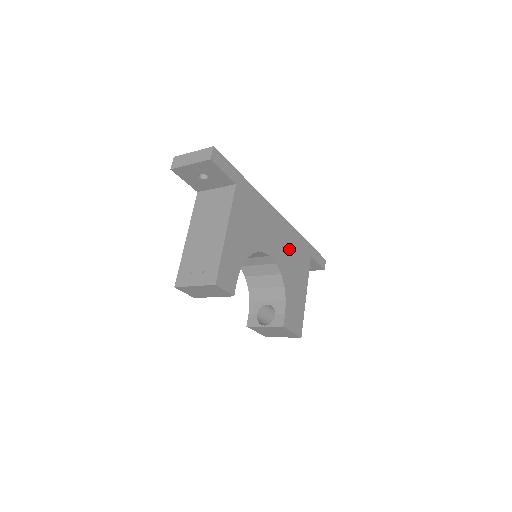
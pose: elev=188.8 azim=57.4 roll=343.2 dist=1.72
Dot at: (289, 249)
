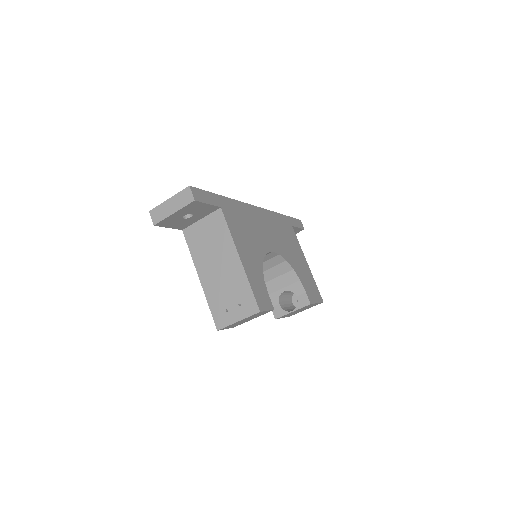
Dot at: (278, 233)
